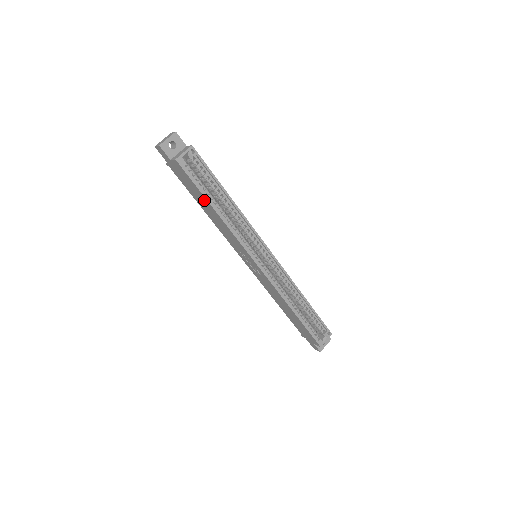
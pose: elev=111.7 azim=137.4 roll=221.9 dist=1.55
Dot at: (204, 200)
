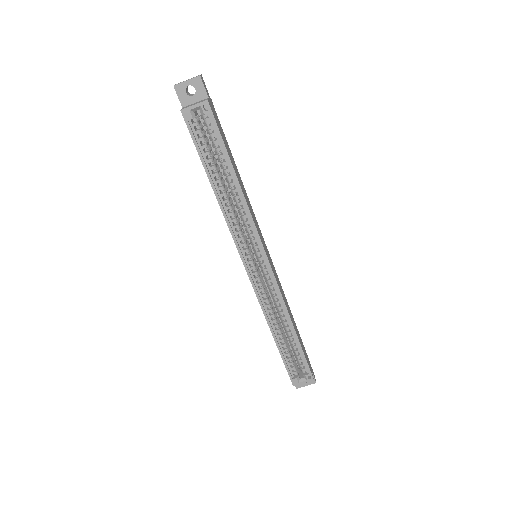
Dot at: occluded
